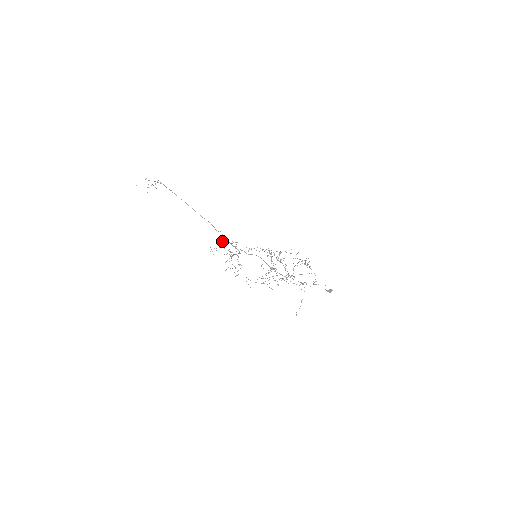
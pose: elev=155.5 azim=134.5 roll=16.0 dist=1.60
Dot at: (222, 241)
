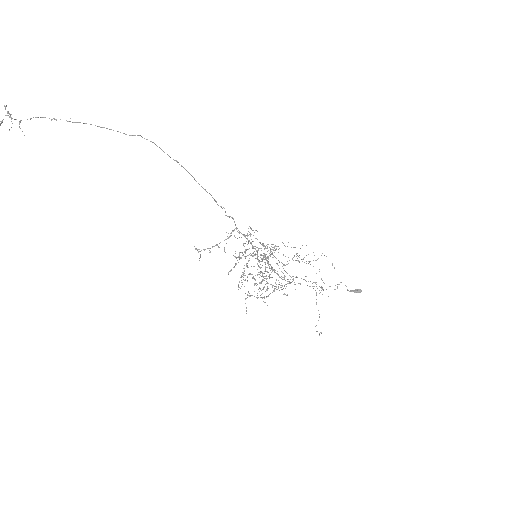
Dot at: occluded
